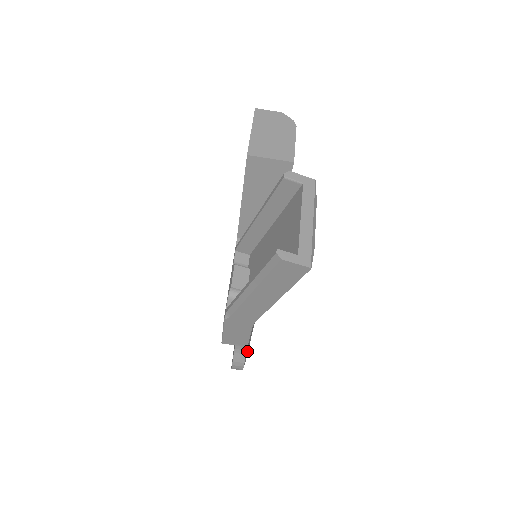
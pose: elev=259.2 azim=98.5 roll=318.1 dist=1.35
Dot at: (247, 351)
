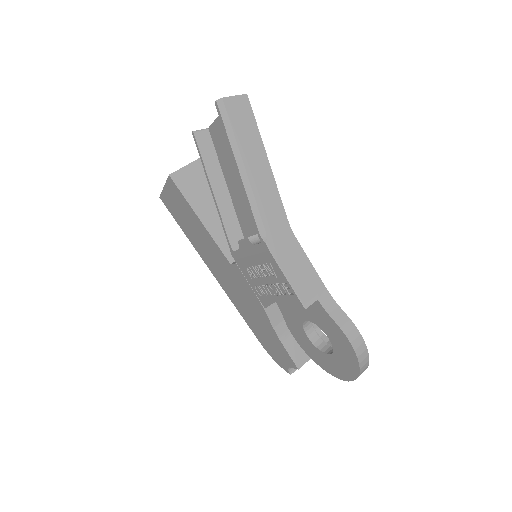
Dot at: occluded
